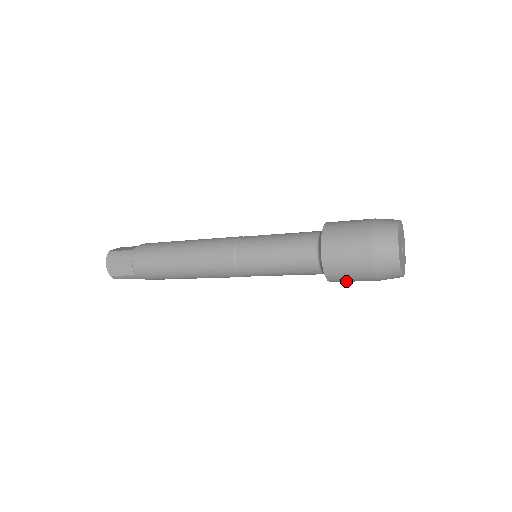
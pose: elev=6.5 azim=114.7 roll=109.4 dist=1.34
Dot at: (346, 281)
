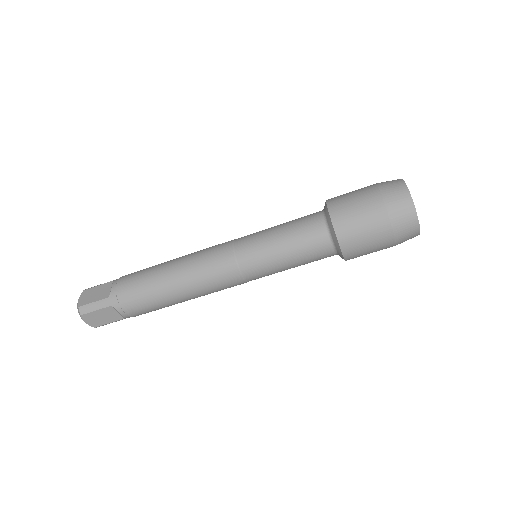
Dot at: (357, 236)
